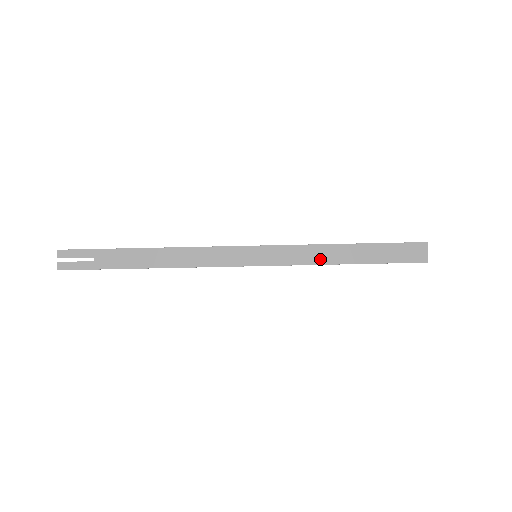
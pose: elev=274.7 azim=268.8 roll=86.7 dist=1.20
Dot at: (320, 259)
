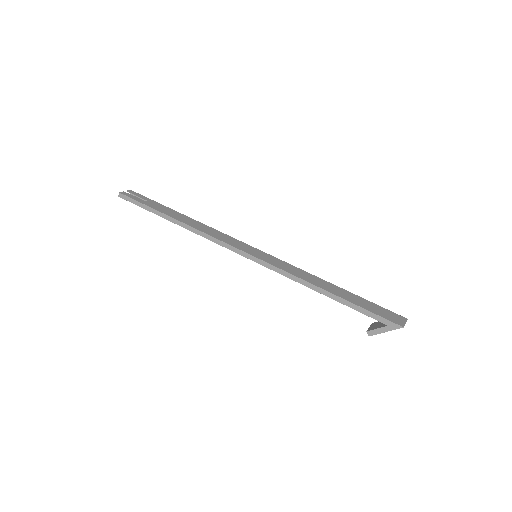
Dot at: (306, 278)
